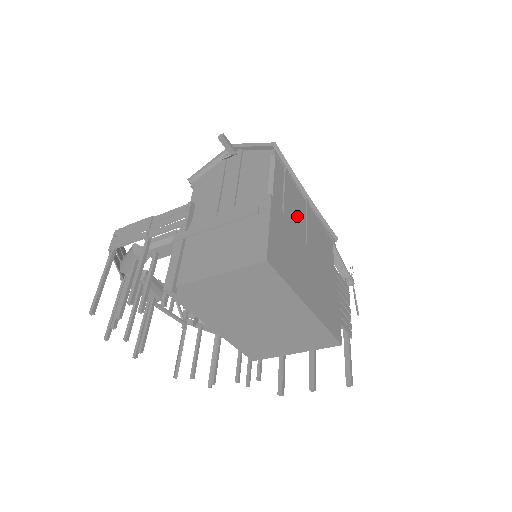
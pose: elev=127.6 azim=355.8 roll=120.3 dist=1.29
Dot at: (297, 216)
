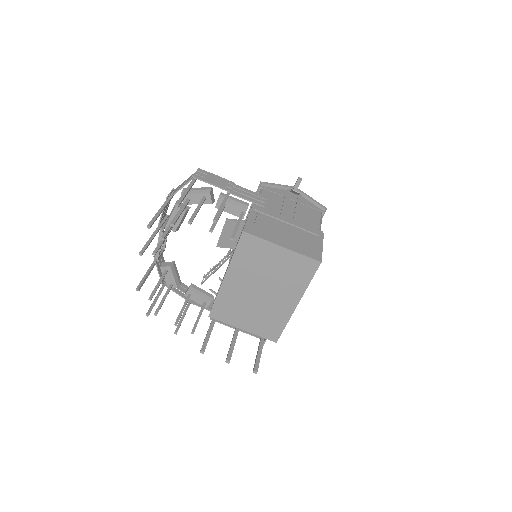
Dot at: occluded
